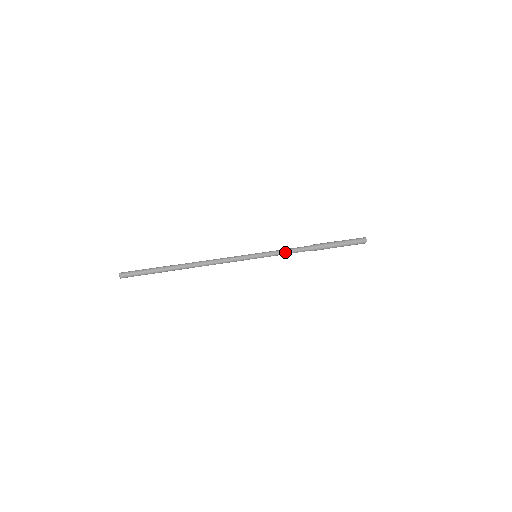
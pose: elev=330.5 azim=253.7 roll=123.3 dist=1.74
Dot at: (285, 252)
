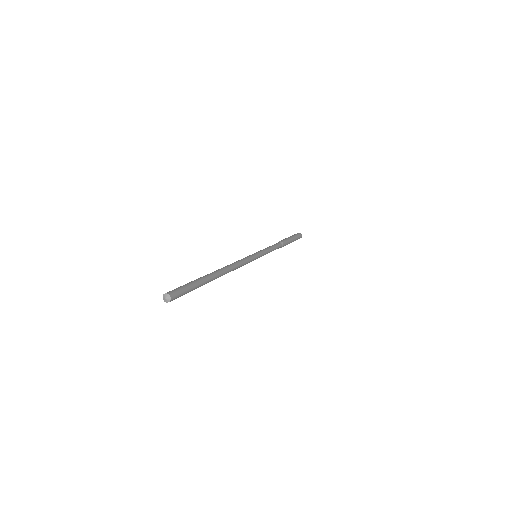
Dot at: (270, 248)
